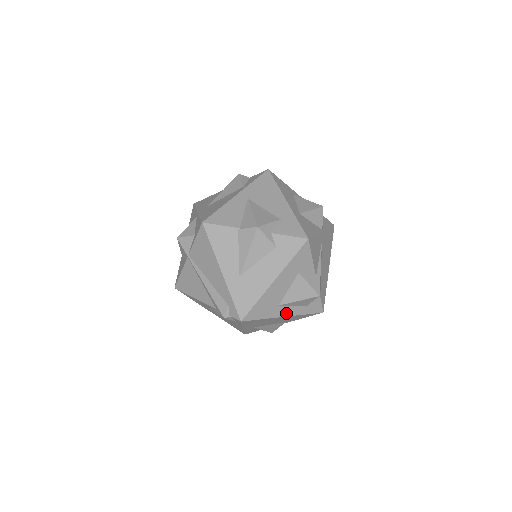
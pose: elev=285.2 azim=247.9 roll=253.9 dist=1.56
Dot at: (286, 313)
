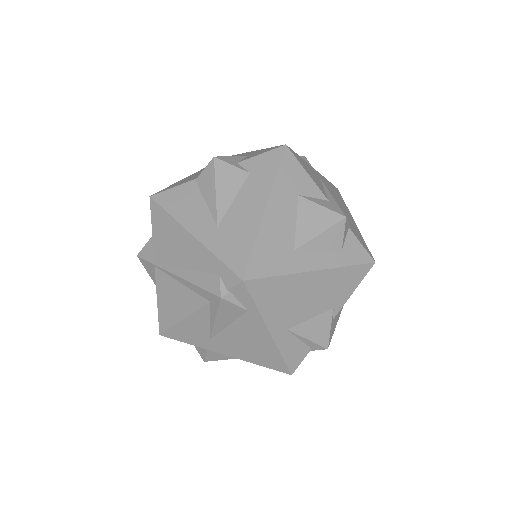
Dot at: (314, 264)
